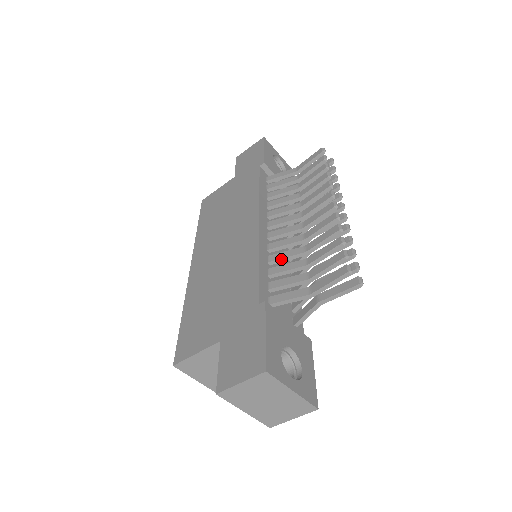
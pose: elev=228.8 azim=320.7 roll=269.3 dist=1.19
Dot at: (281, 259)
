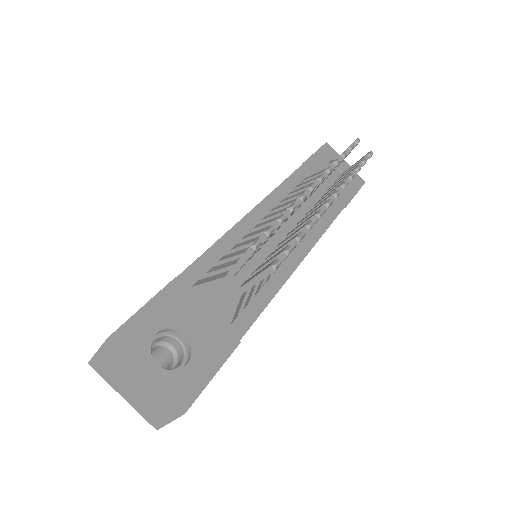
Dot at: (241, 247)
